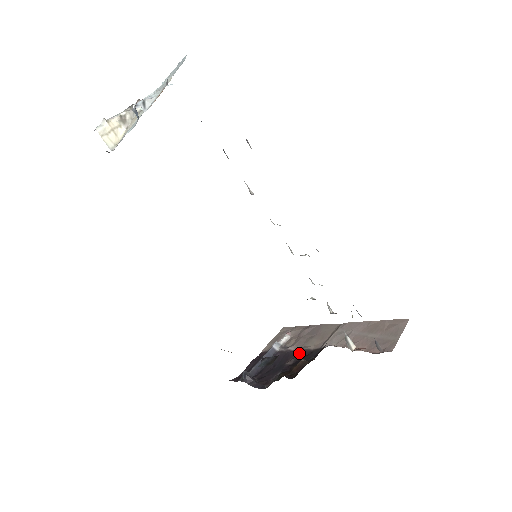
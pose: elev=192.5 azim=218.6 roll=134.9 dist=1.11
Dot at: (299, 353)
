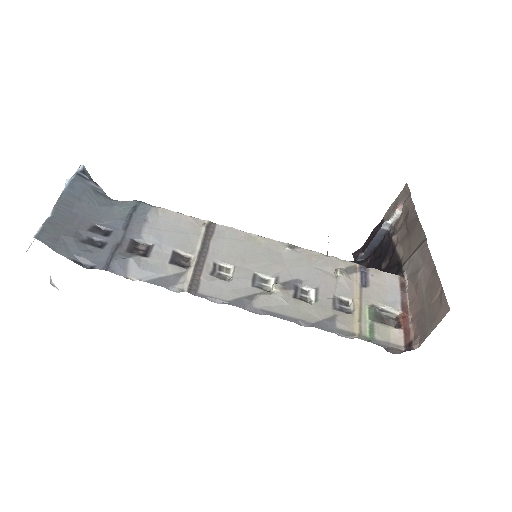
Dot at: (392, 256)
